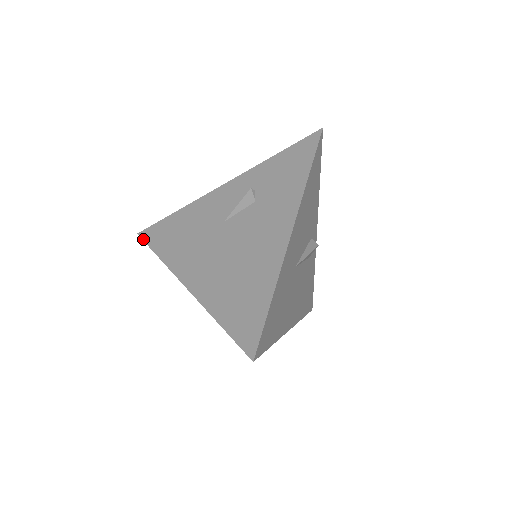
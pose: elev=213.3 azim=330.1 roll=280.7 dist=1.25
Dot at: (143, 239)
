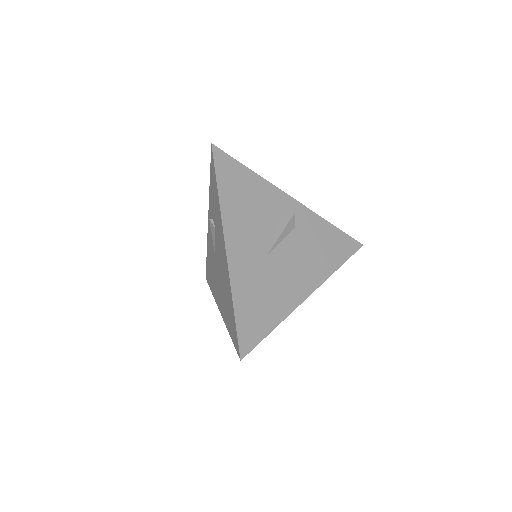
Dot at: (207, 282)
